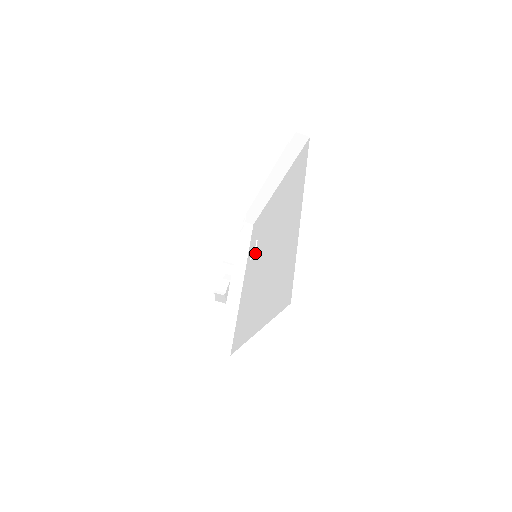
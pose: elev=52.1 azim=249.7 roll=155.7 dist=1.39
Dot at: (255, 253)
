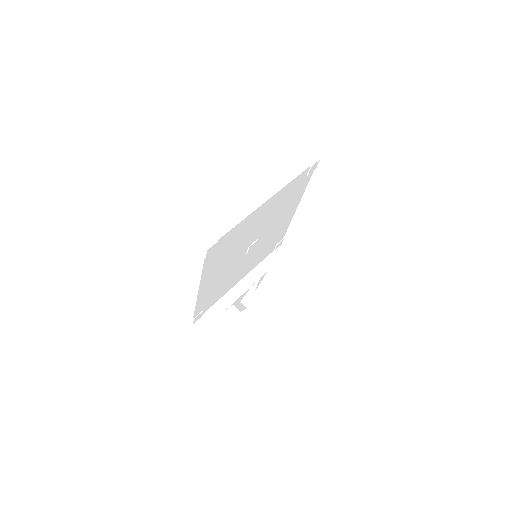
Dot at: occluded
